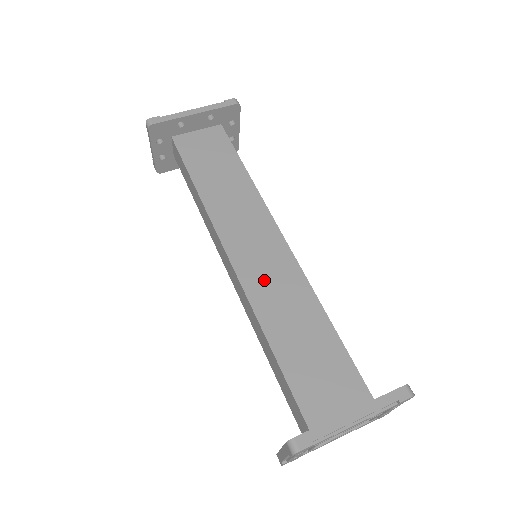
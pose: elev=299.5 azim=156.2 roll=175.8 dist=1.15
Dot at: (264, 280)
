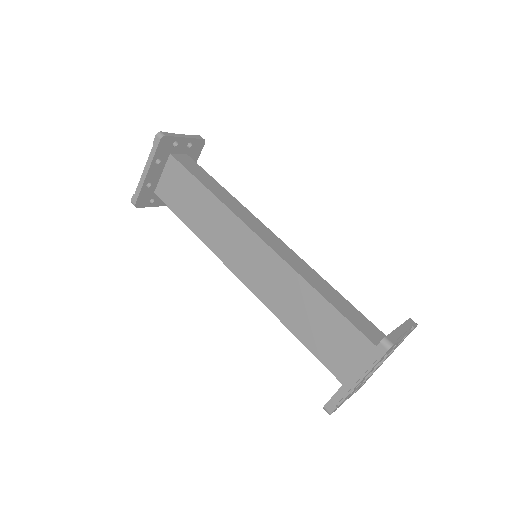
Dot at: (265, 283)
